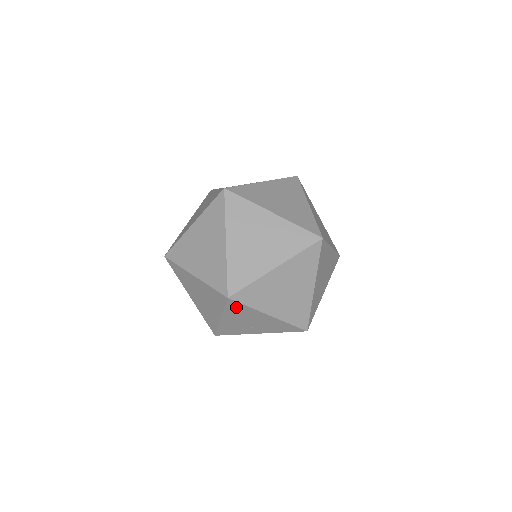
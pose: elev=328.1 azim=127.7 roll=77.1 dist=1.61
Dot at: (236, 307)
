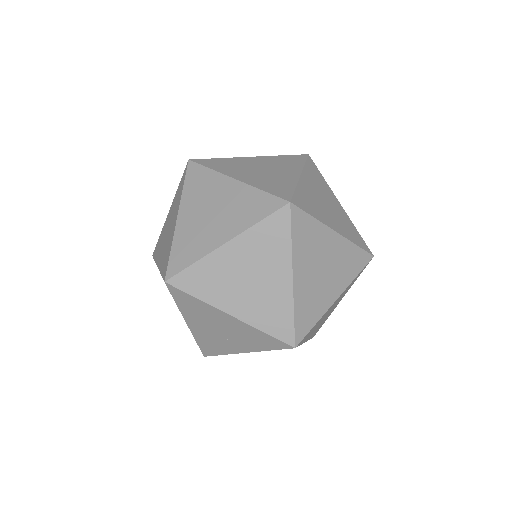
Dot at: (185, 299)
